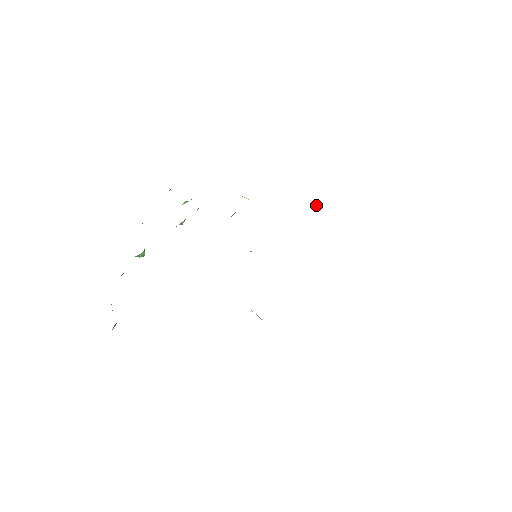
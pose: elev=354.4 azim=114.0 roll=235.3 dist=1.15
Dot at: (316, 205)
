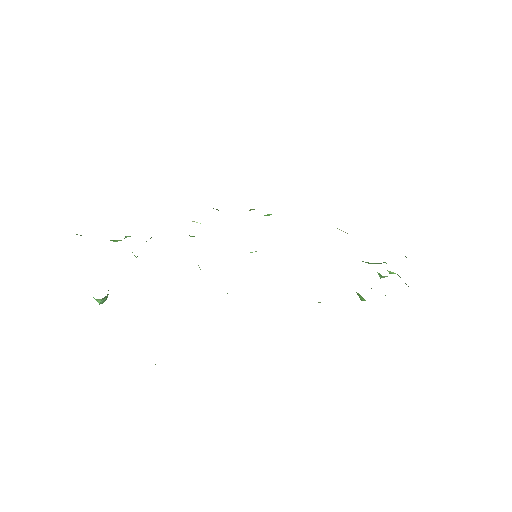
Dot at: occluded
